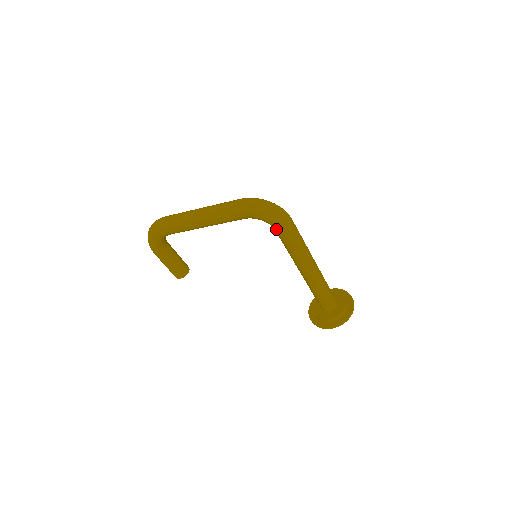
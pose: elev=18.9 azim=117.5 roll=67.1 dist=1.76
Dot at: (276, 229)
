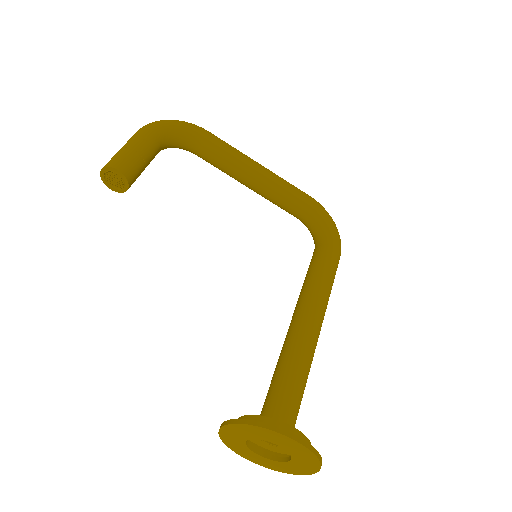
Dot at: (329, 241)
